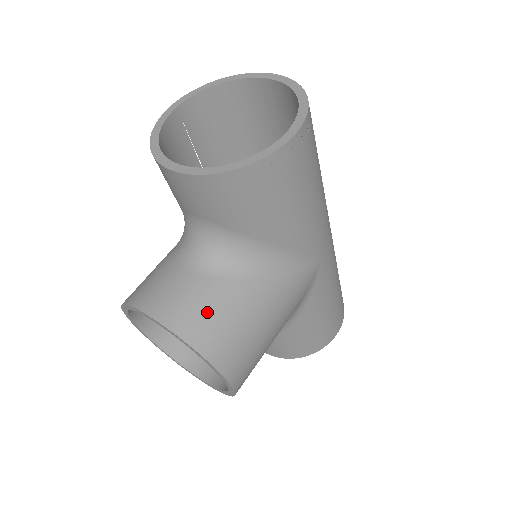
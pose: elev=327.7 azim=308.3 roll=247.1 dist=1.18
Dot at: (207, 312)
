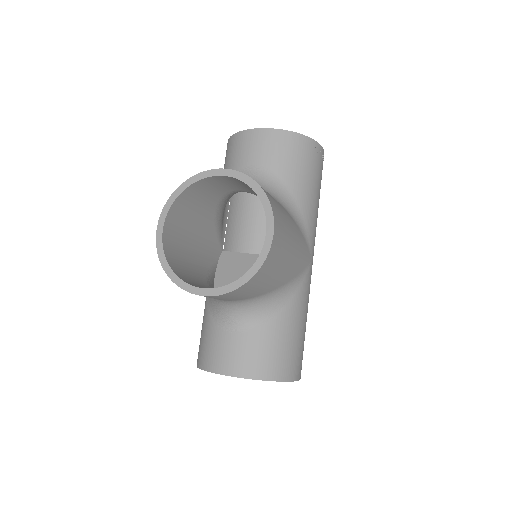
Dot at: occluded
